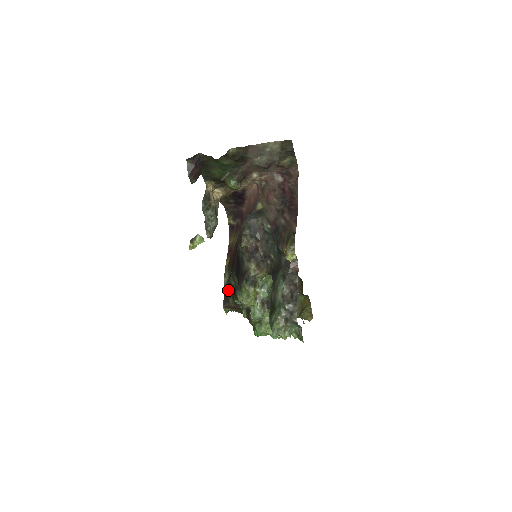
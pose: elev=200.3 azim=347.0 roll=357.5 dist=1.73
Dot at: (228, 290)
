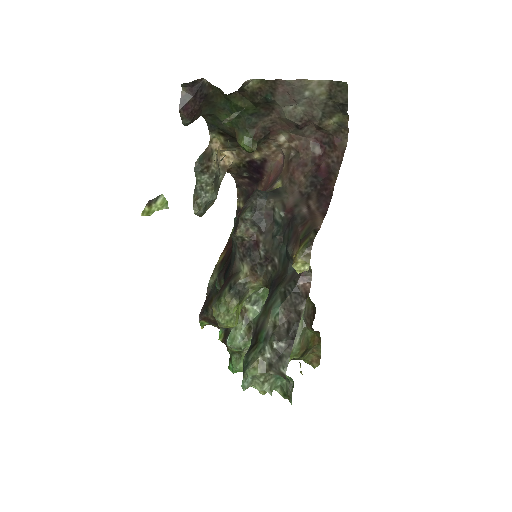
Dot at: (211, 296)
